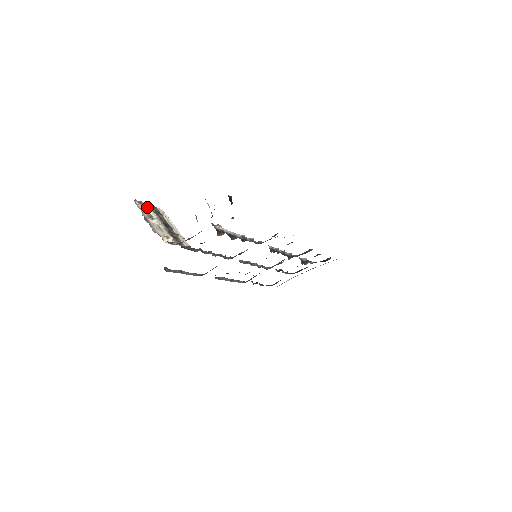
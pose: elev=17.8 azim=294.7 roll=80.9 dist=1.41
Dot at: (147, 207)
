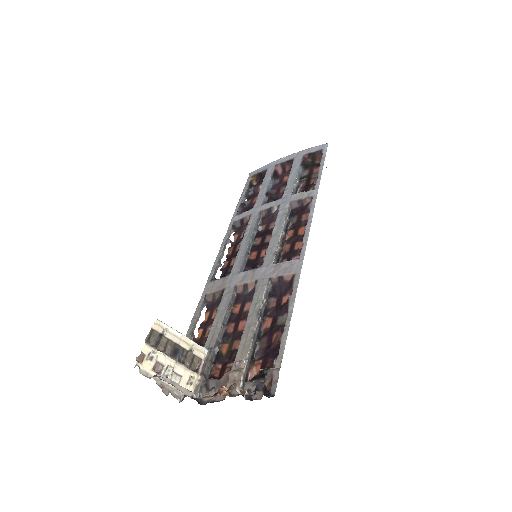
Dot at: (151, 359)
